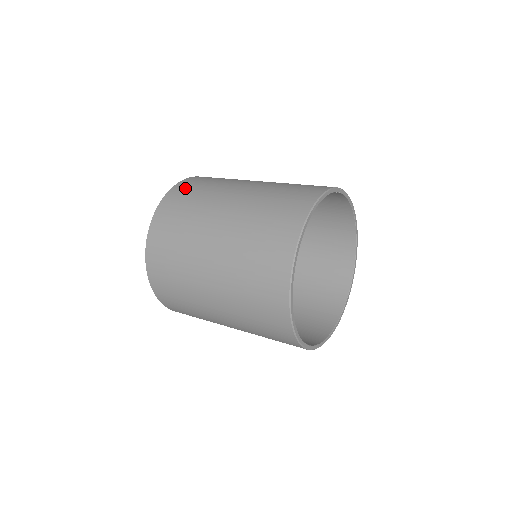
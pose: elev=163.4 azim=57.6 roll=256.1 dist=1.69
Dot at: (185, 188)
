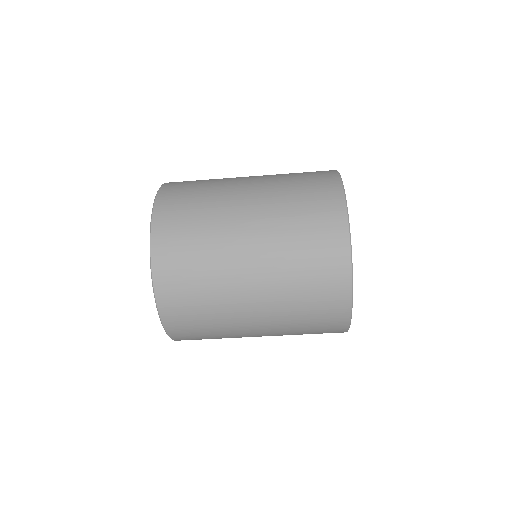
Dot at: (183, 181)
